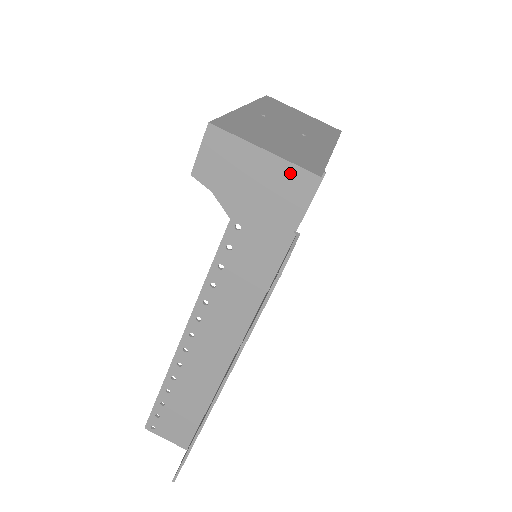
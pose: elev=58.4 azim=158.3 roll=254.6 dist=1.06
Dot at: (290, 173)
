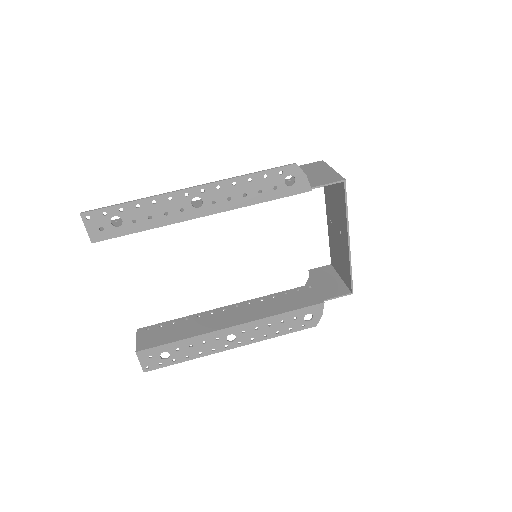
Dot at: (334, 176)
